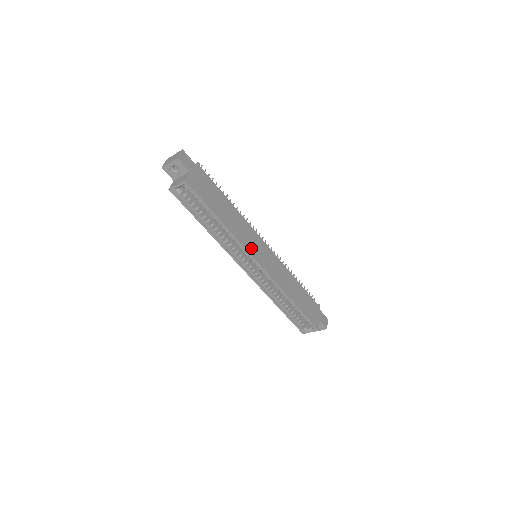
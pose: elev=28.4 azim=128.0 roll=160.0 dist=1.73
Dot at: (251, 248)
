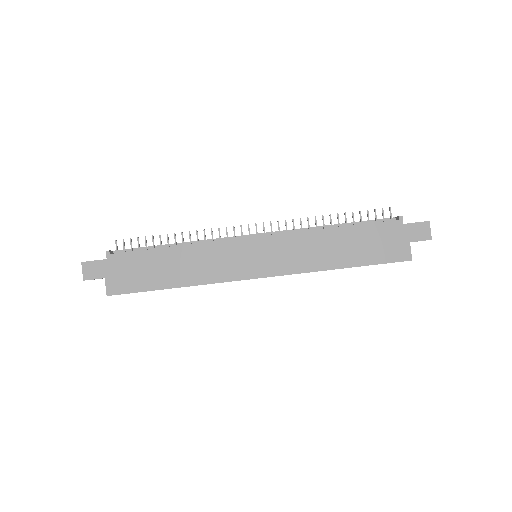
Dot at: (233, 271)
